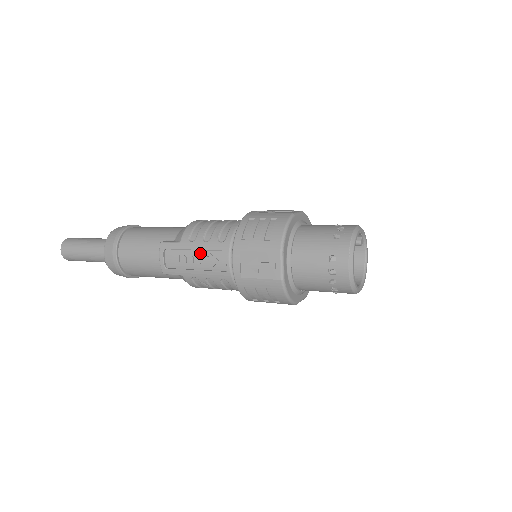
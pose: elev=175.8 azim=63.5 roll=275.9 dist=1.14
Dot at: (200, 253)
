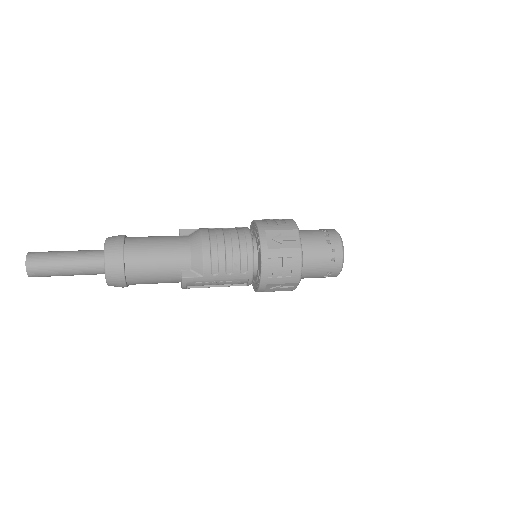
Dot at: (223, 280)
